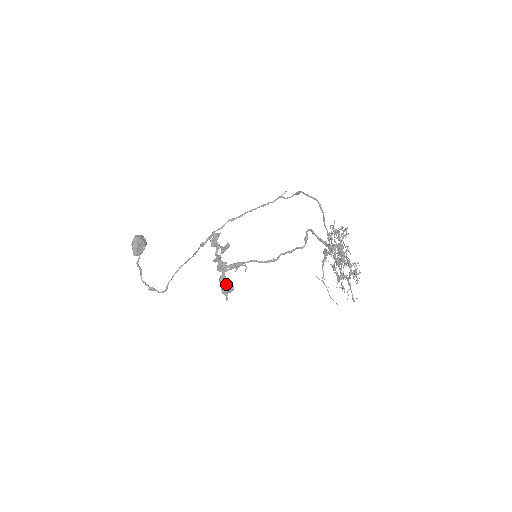
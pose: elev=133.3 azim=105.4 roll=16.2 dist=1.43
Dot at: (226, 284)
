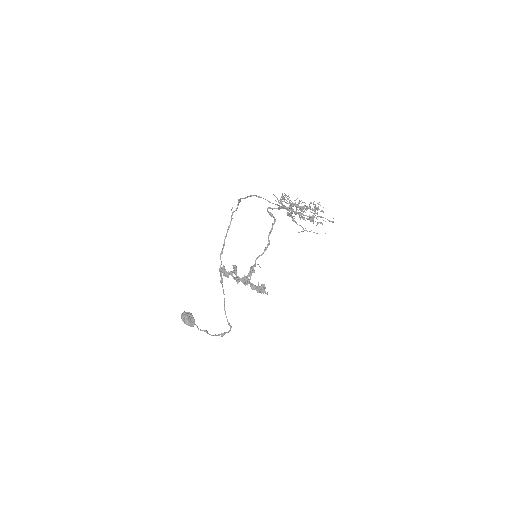
Dot at: (258, 287)
